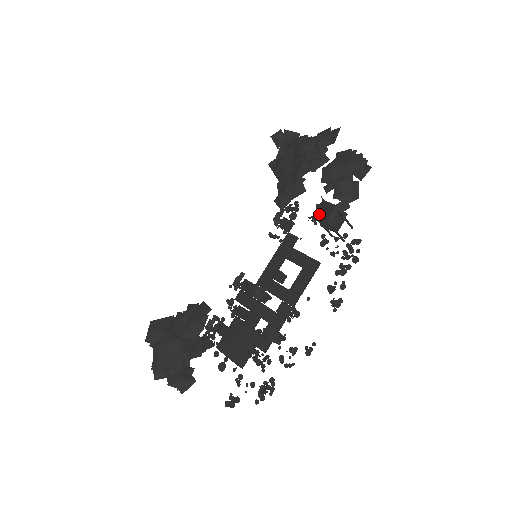
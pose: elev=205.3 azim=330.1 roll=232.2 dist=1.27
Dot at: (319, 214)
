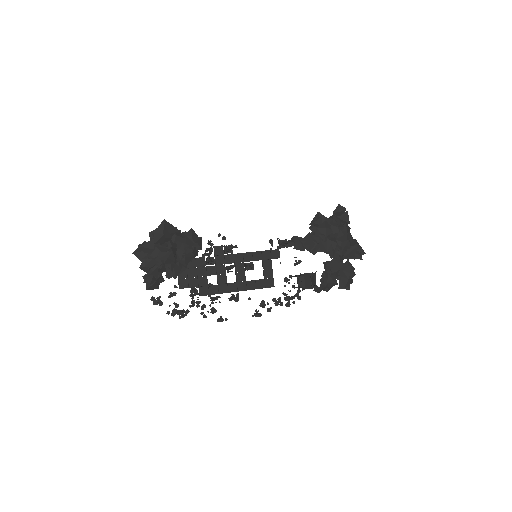
Dot at: (306, 279)
